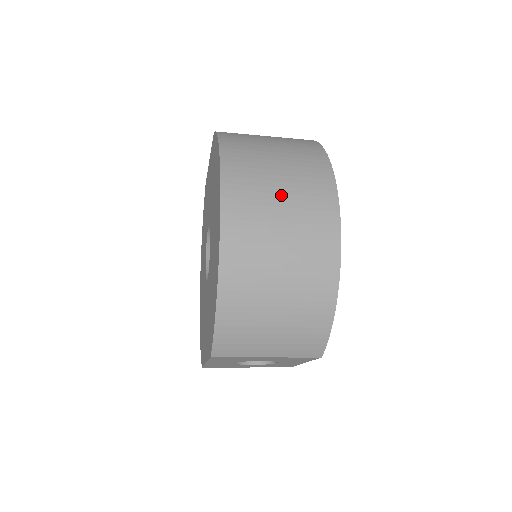
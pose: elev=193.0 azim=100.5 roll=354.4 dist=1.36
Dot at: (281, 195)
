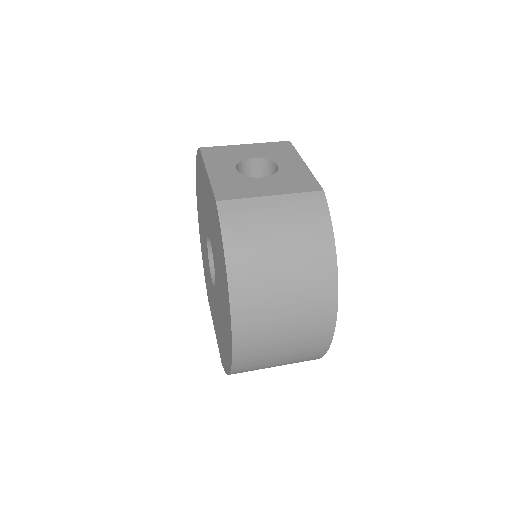
Dot at: (285, 330)
